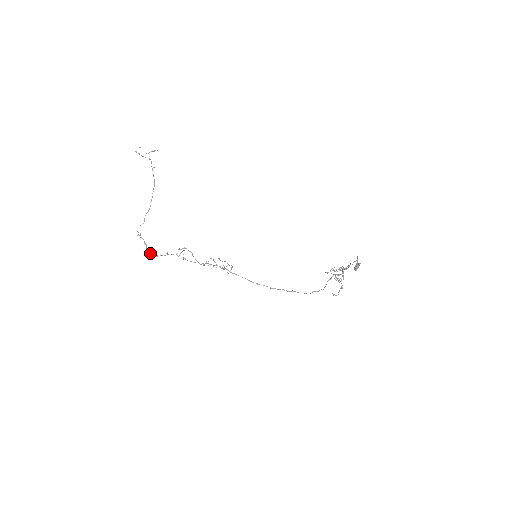
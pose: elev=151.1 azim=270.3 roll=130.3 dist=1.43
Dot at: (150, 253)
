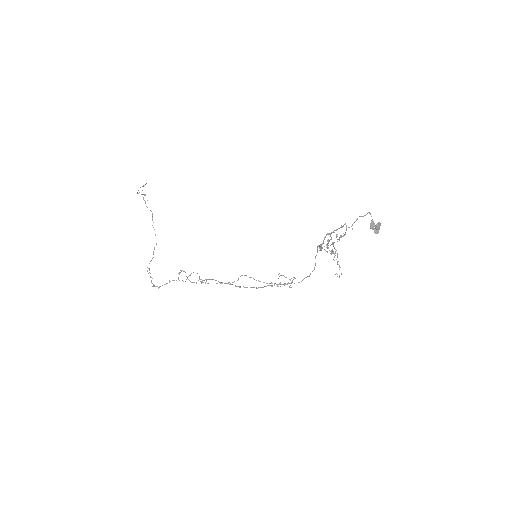
Dot at: occluded
